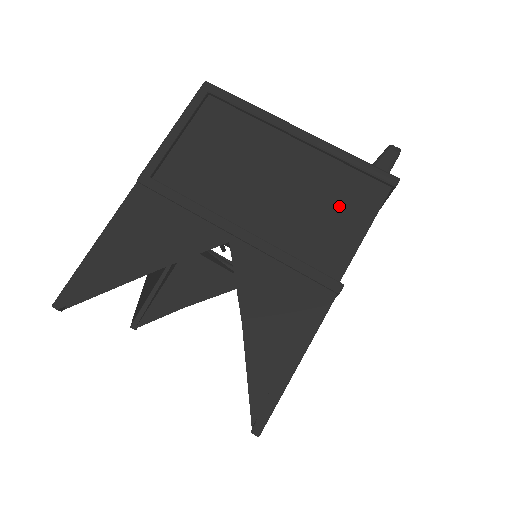
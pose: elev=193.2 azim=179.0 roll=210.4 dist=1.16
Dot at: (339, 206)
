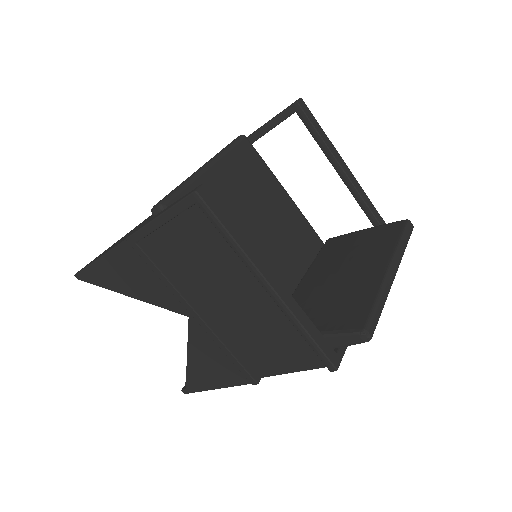
Dot at: (280, 348)
